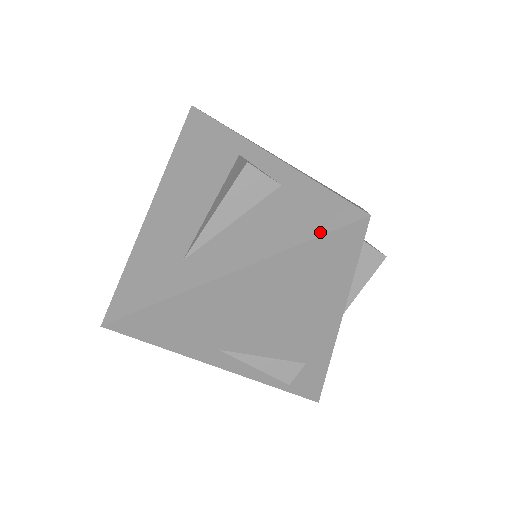
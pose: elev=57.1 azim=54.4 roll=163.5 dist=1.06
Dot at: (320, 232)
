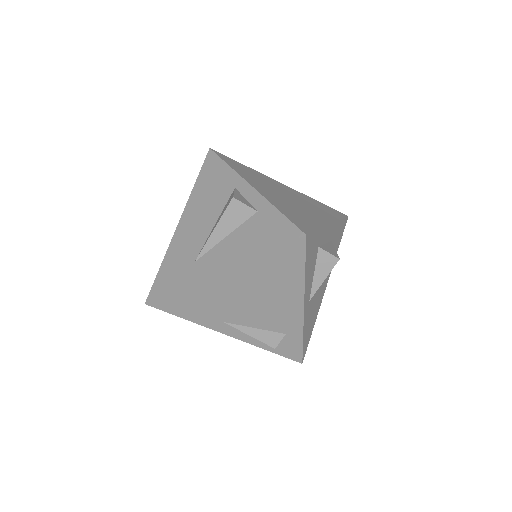
Dot at: (275, 245)
